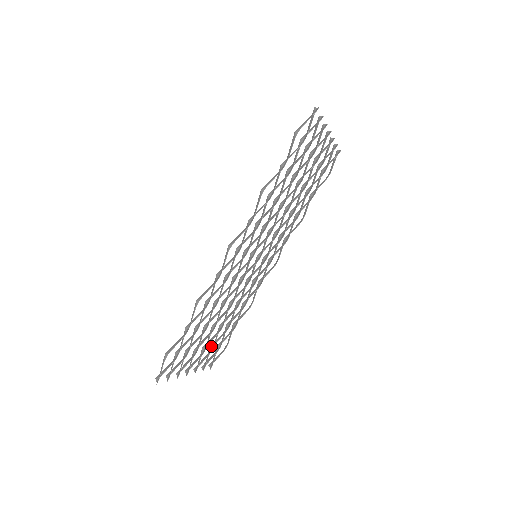
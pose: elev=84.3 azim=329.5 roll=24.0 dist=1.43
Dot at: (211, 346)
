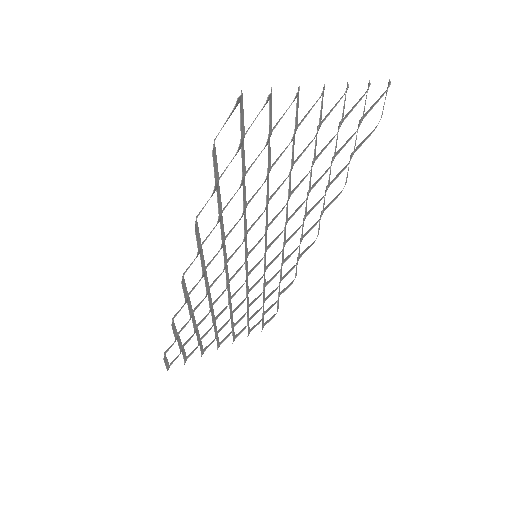
Dot at: occluded
